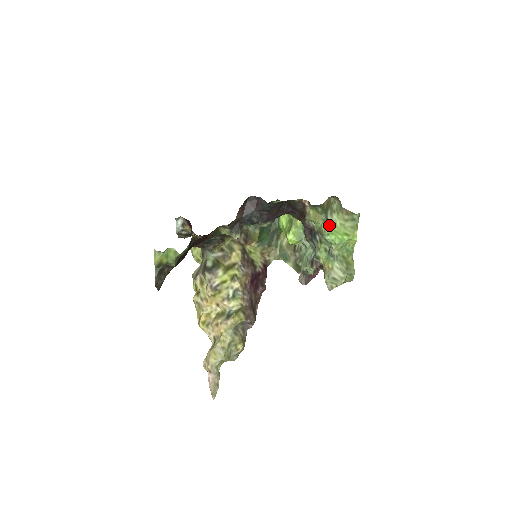
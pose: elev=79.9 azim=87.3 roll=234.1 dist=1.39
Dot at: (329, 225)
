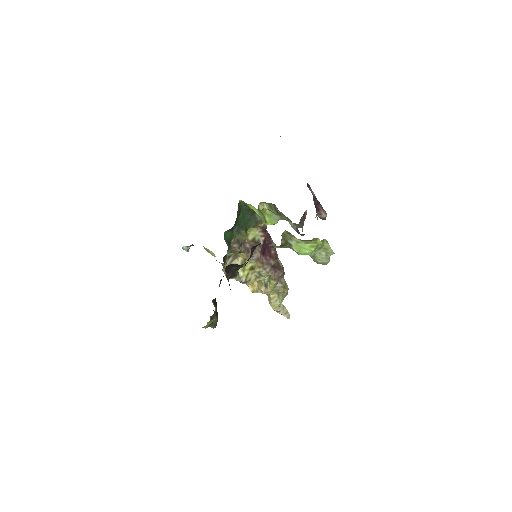
Dot at: (295, 246)
